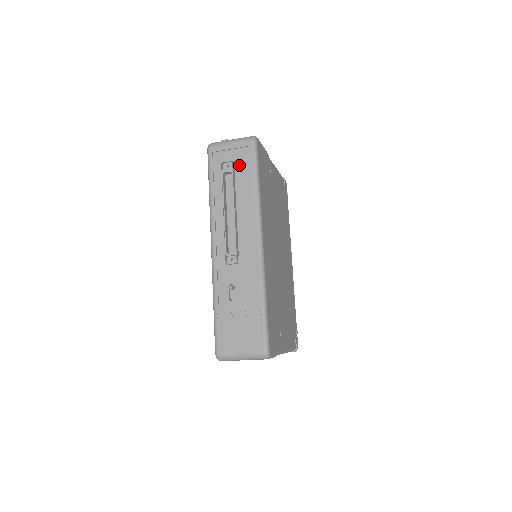
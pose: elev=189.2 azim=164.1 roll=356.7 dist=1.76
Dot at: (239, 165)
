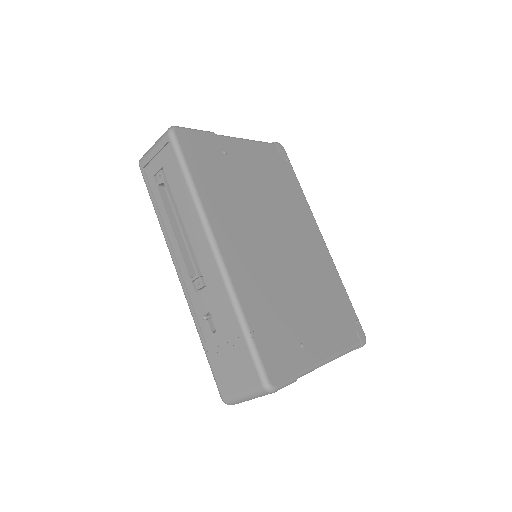
Dot at: (168, 170)
